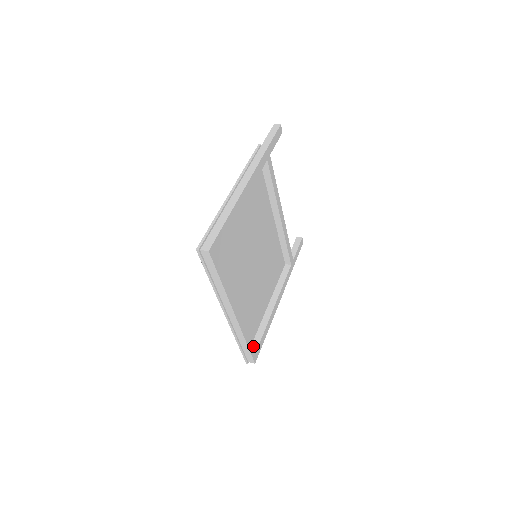
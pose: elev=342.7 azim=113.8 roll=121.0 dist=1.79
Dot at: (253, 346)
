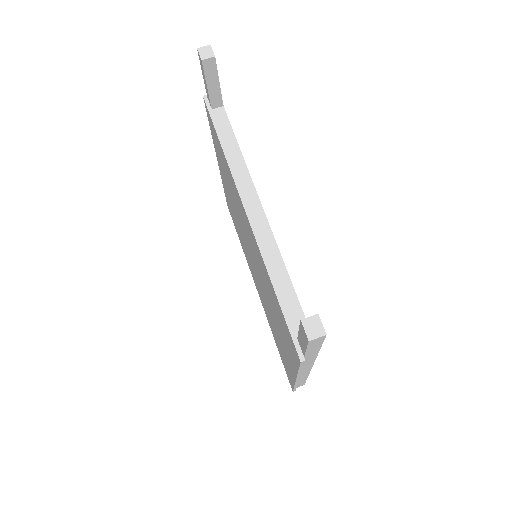
Dot at: occluded
